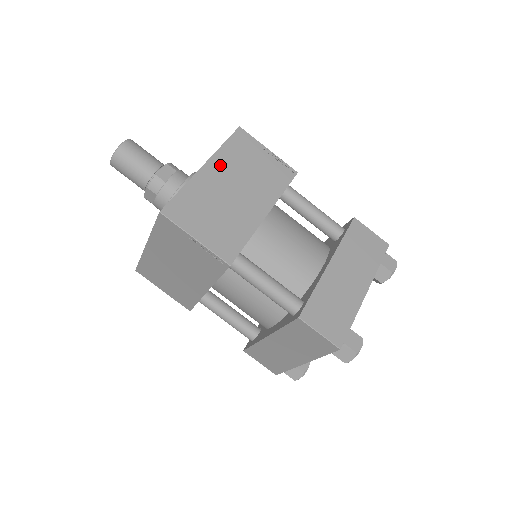
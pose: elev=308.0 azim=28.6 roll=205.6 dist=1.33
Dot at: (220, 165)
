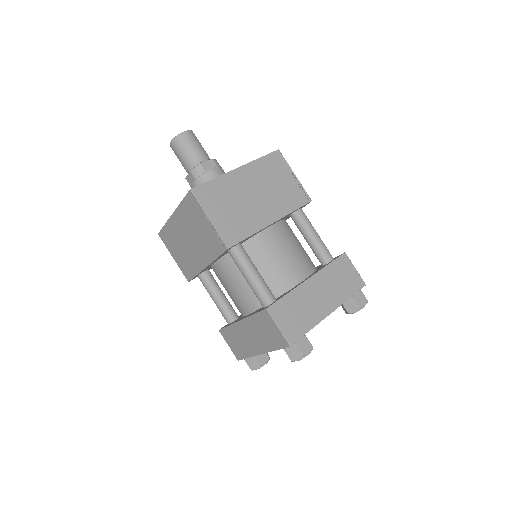
Dot at: (251, 172)
